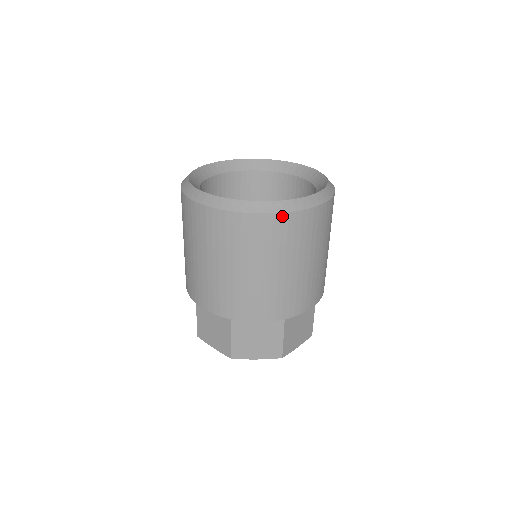
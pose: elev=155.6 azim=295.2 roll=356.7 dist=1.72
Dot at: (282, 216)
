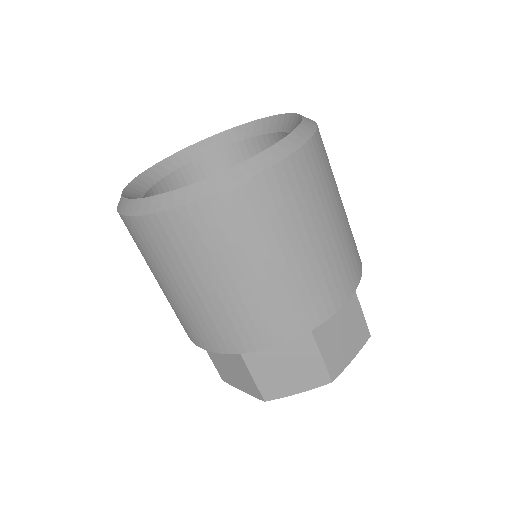
Dot at: (233, 192)
